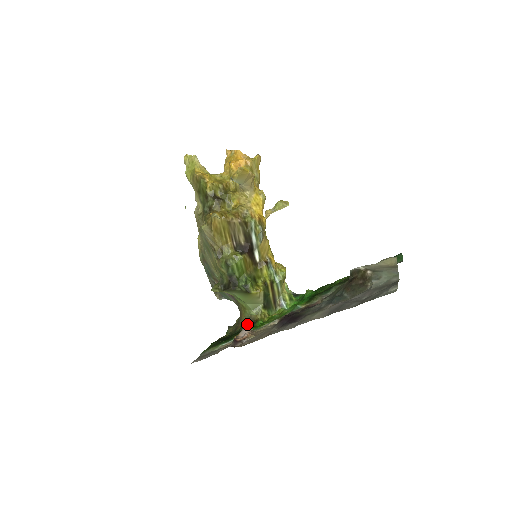
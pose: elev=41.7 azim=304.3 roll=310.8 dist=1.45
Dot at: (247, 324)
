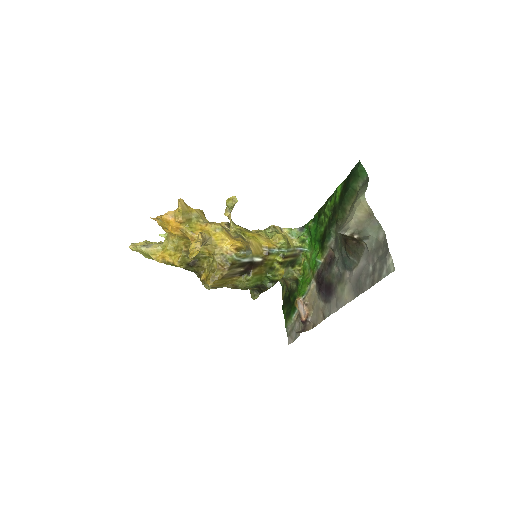
Dot at: (292, 283)
